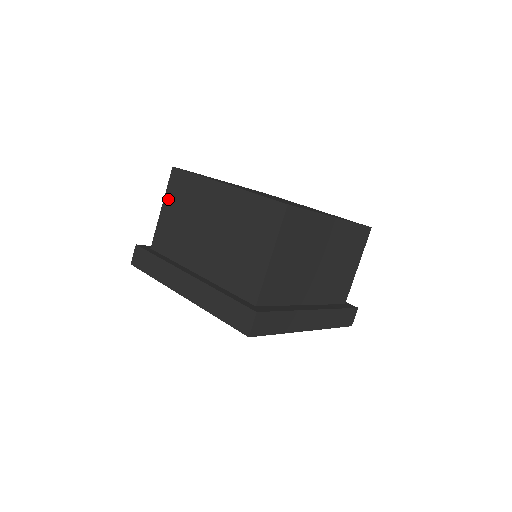
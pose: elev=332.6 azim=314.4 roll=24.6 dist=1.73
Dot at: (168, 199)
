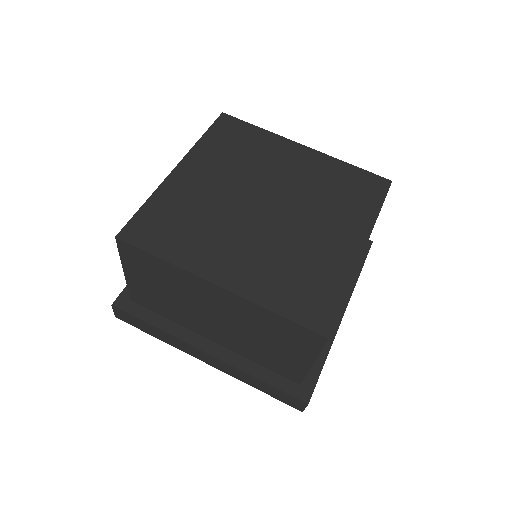
Dot at: (130, 268)
